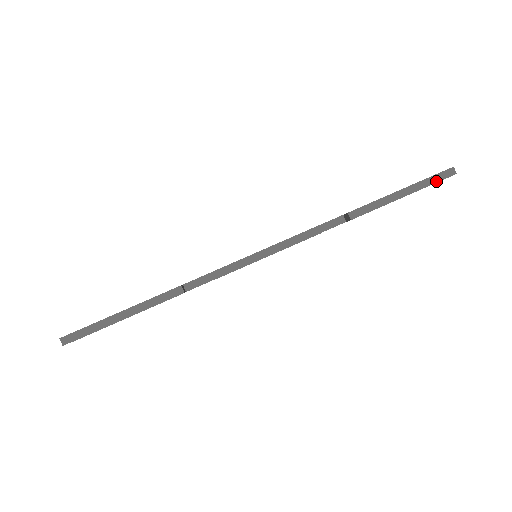
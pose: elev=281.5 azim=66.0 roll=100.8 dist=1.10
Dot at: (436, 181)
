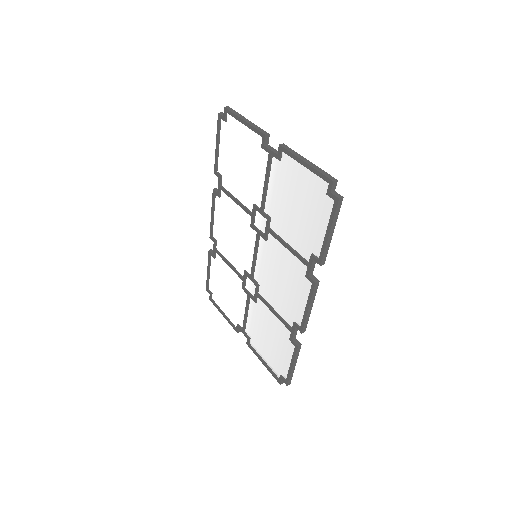
Dot at: occluded
